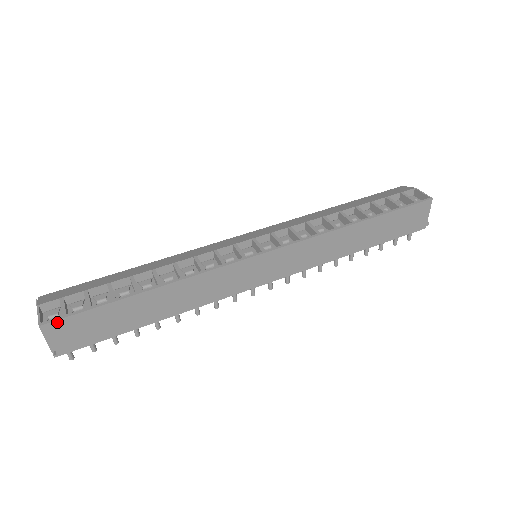
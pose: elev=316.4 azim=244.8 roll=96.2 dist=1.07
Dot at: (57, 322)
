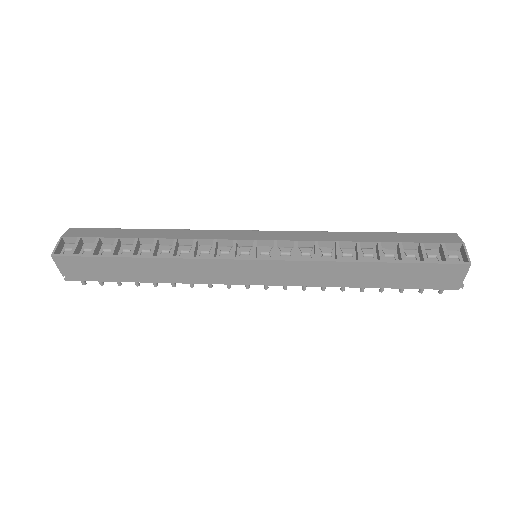
Dot at: (65, 257)
